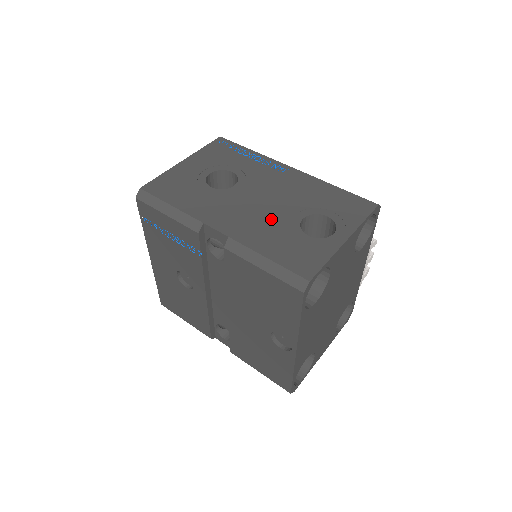
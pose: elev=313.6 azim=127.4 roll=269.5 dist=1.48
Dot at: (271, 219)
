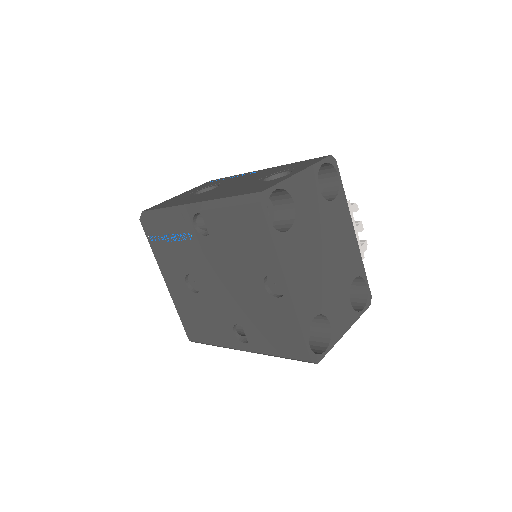
Dot at: (239, 186)
